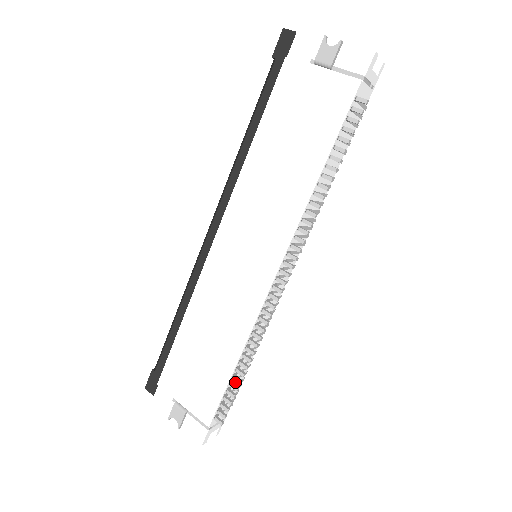
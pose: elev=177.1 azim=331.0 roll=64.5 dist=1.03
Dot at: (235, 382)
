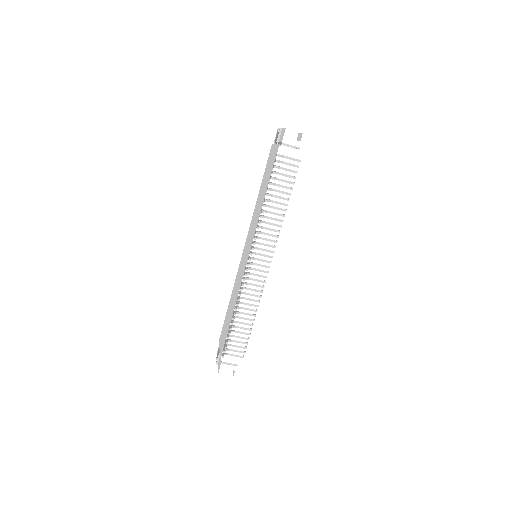
Dot at: (238, 335)
